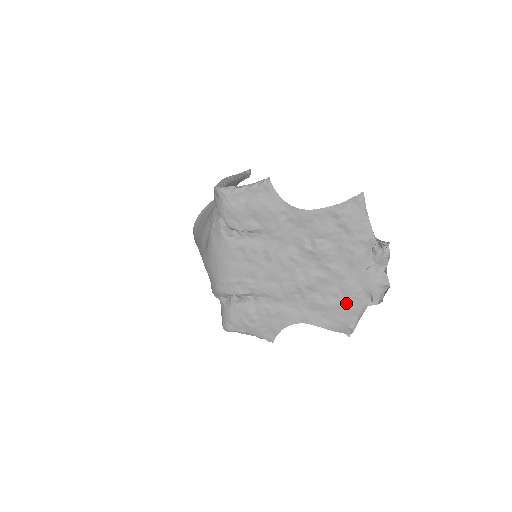
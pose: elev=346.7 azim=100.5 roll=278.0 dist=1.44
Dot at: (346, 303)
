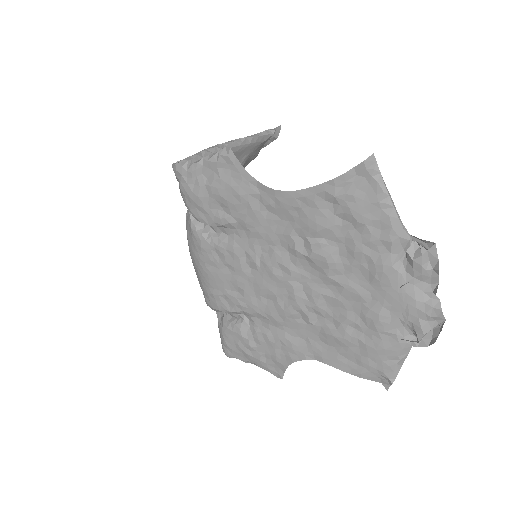
Dot at: (373, 339)
